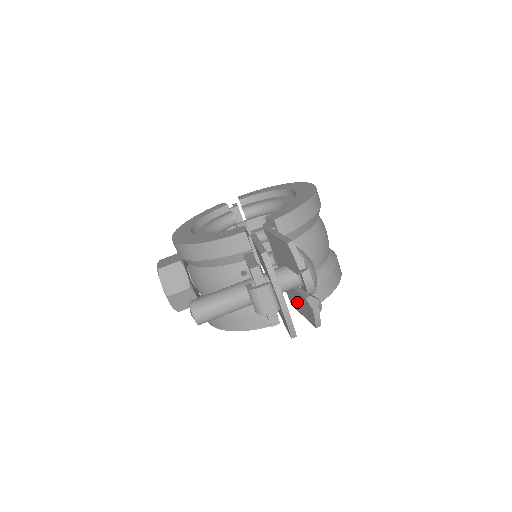
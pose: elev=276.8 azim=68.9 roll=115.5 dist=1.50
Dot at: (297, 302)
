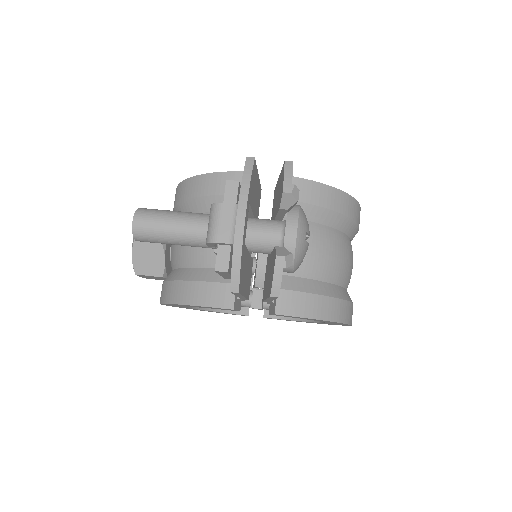
Dot at: (267, 278)
